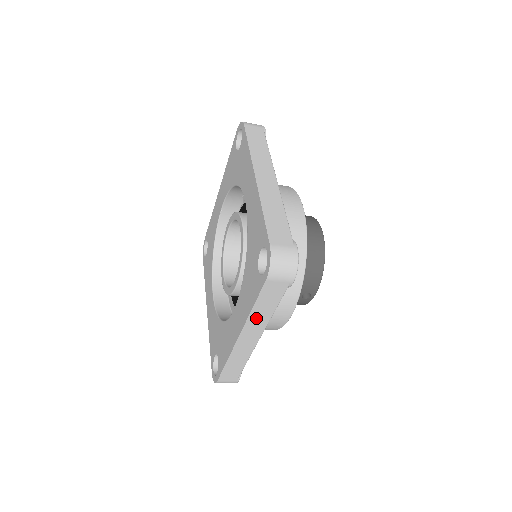
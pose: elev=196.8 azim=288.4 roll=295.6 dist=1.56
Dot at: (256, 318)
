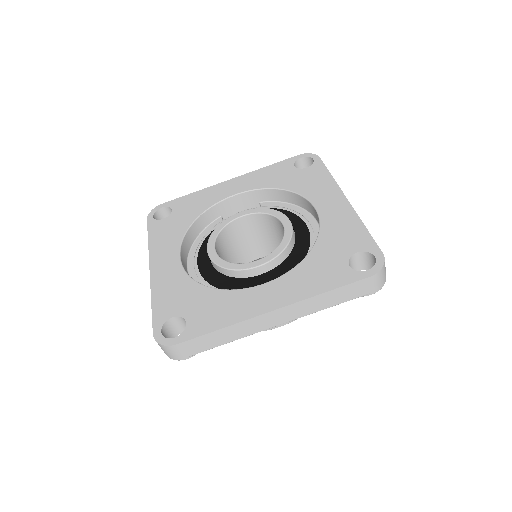
Dot at: (311, 303)
